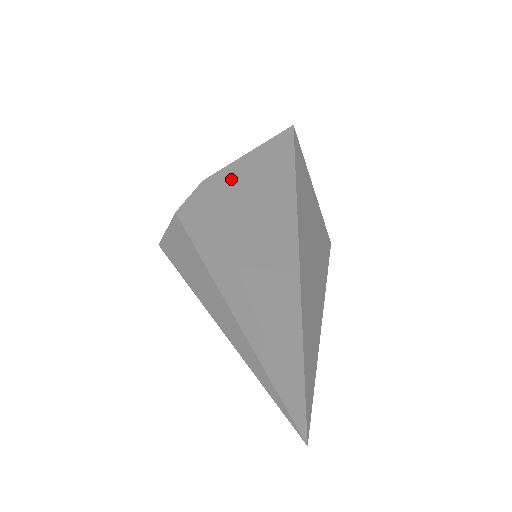
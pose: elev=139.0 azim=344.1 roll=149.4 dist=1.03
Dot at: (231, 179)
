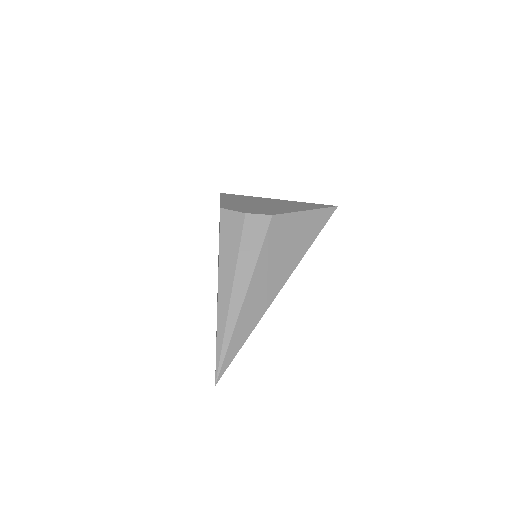
Dot at: (284, 225)
